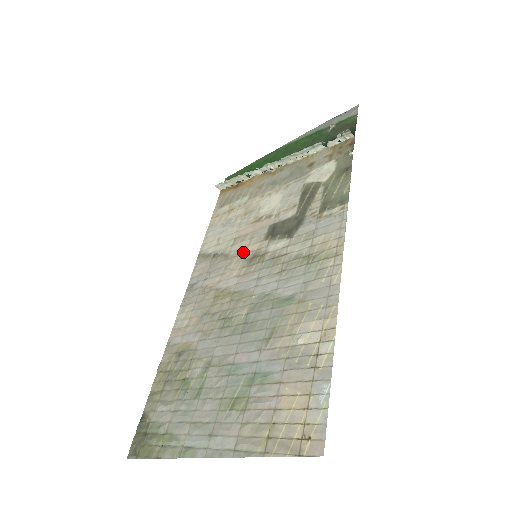
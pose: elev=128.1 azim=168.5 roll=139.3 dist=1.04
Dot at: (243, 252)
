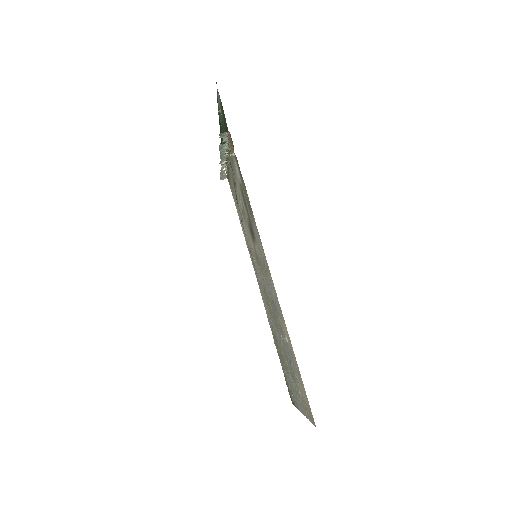
Dot at: occluded
